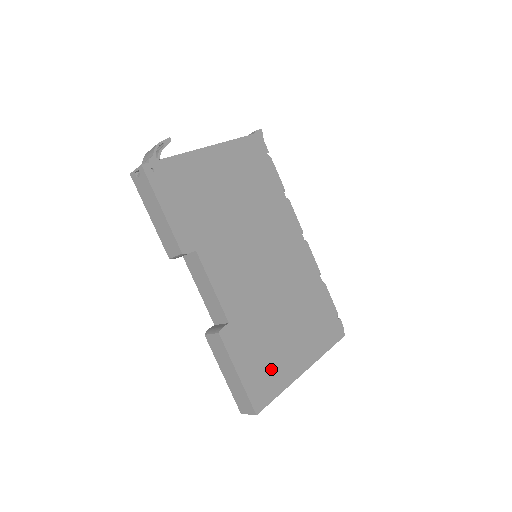
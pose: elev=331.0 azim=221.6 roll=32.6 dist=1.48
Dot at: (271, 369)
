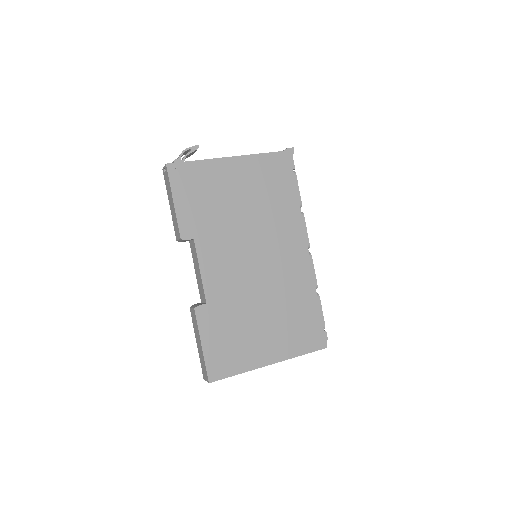
Dot at: (235, 352)
